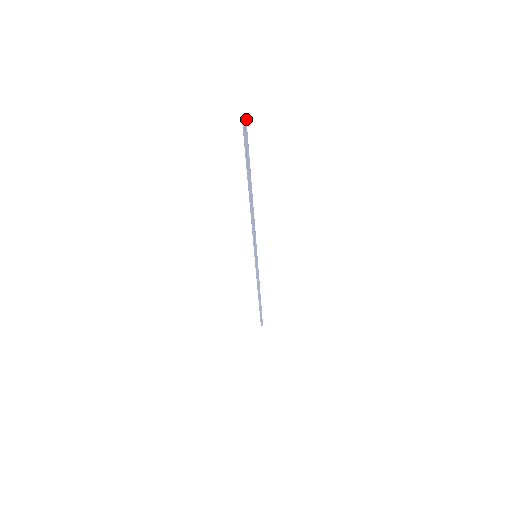
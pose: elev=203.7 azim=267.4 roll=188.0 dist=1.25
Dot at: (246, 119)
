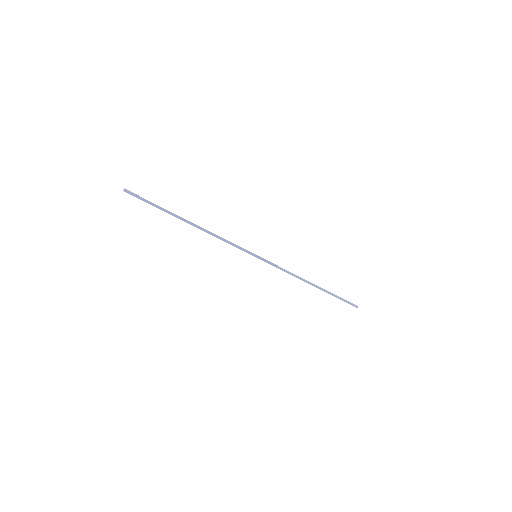
Dot at: (127, 191)
